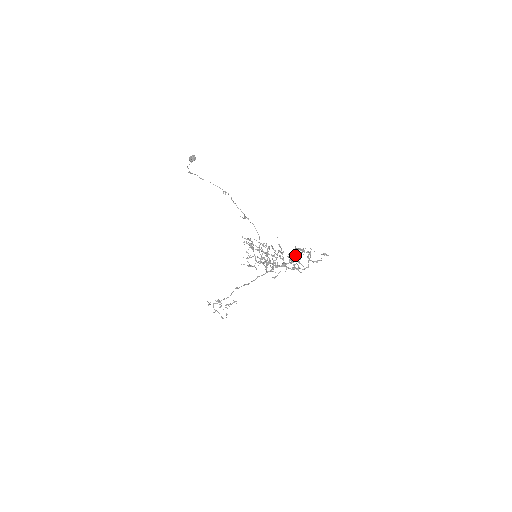
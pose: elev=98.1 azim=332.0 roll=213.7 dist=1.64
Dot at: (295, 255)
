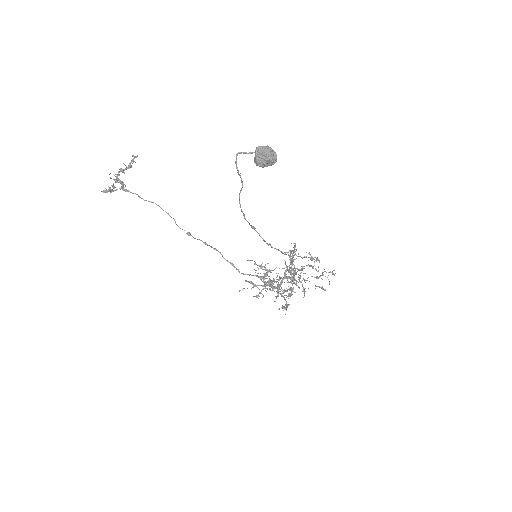
Dot at: occluded
